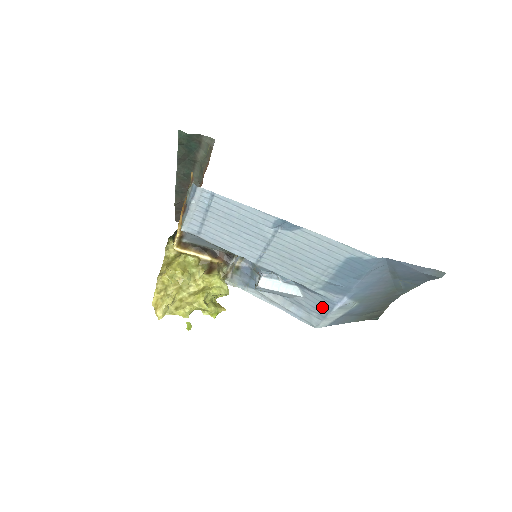
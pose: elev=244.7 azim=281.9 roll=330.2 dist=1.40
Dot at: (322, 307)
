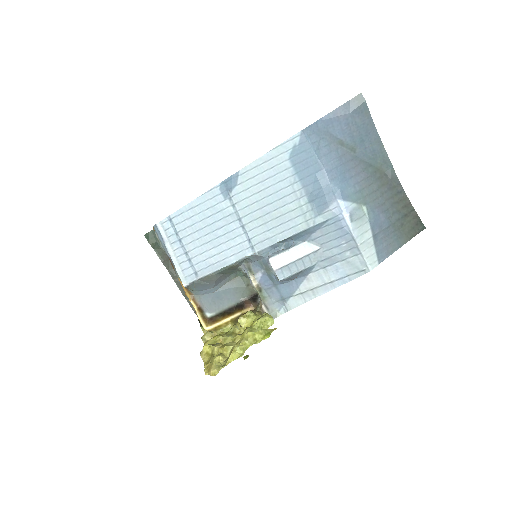
Dot at: (340, 236)
